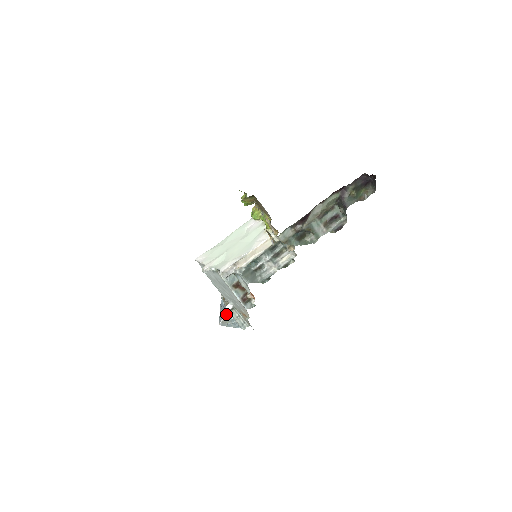
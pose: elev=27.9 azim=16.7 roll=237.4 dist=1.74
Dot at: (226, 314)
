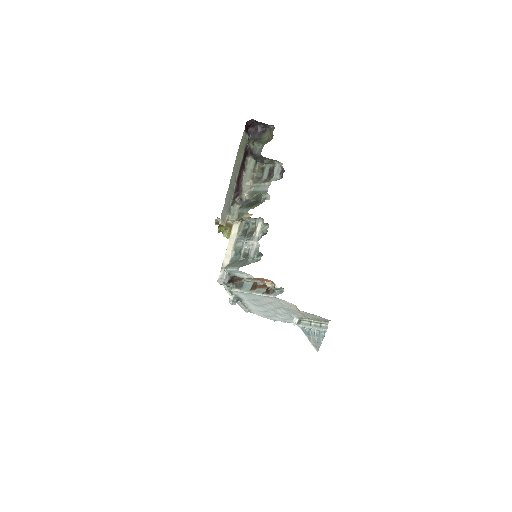
Dot at: (303, 332)
